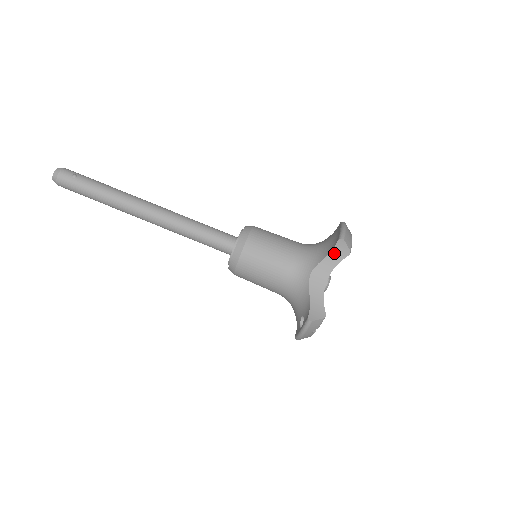
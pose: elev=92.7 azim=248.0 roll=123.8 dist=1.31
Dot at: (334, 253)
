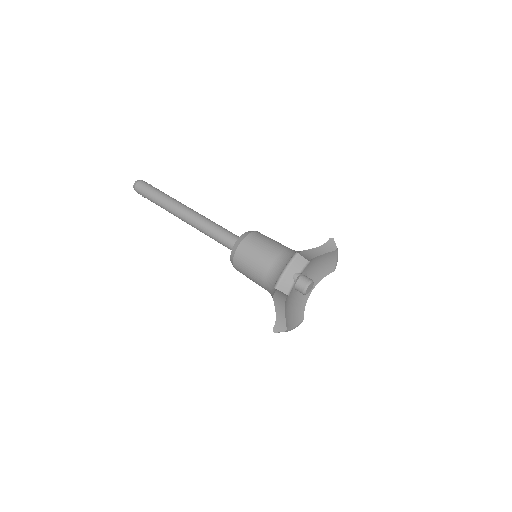
Dot at: (324, 247)
